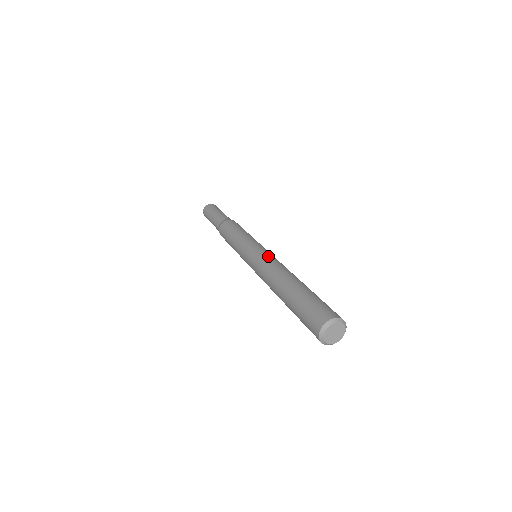
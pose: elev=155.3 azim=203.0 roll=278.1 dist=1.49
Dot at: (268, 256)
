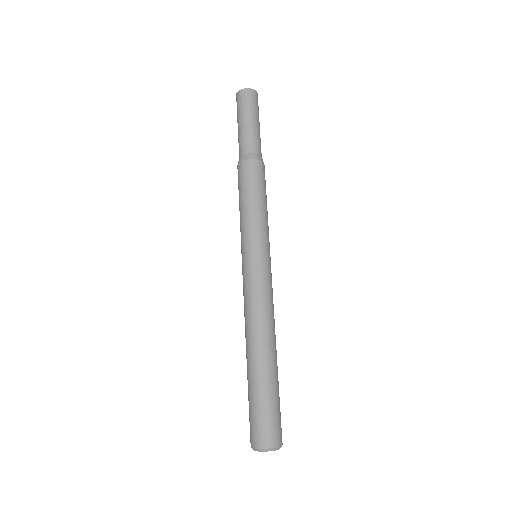
Dot at: (267, 288)
